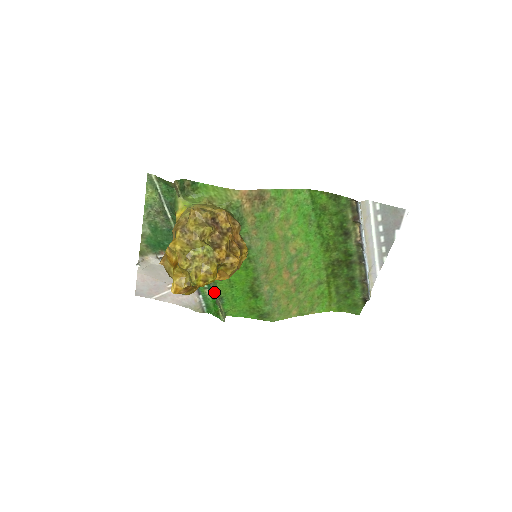
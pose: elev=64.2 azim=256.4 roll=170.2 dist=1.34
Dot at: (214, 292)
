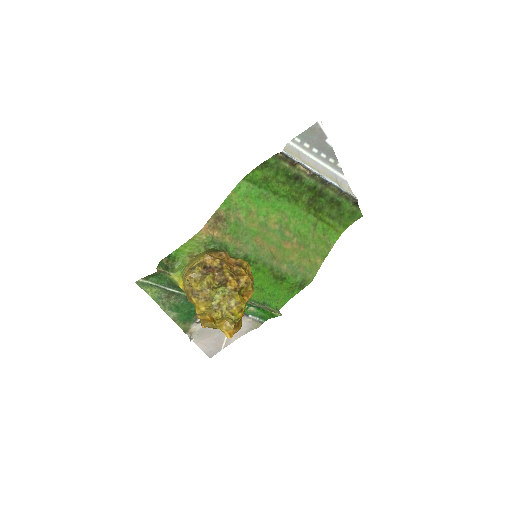
Dot at: (255, 305)
